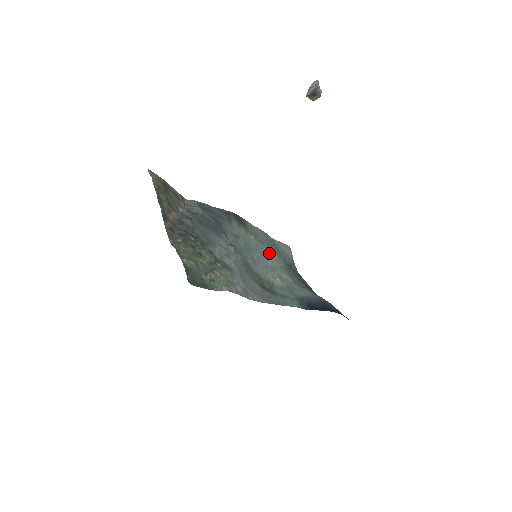
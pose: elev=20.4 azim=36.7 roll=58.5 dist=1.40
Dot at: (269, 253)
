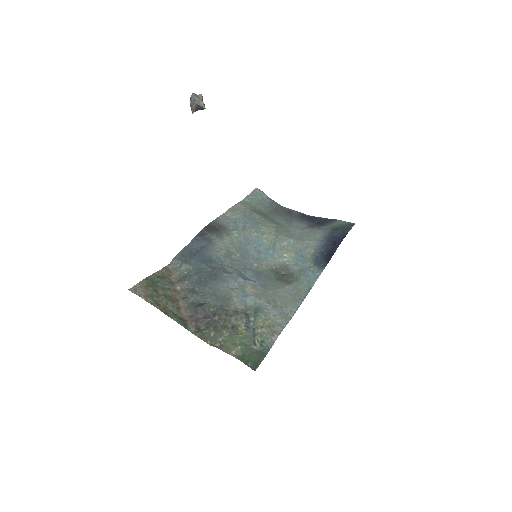
Dot at: (258, 233)
